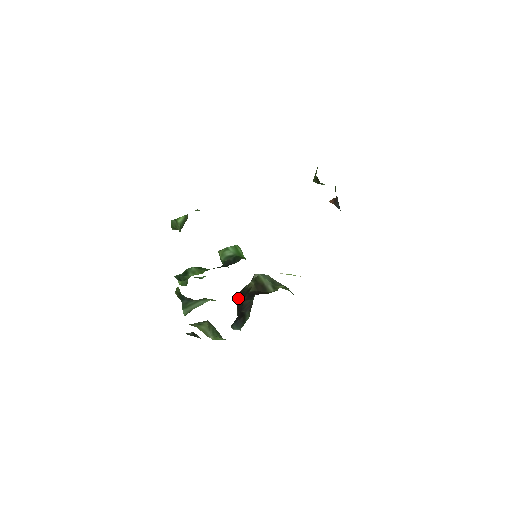
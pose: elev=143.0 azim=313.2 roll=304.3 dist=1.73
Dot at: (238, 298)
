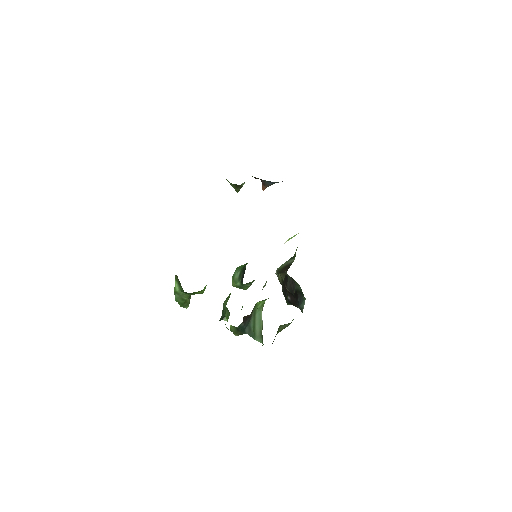
Dot at: (287, 300)
